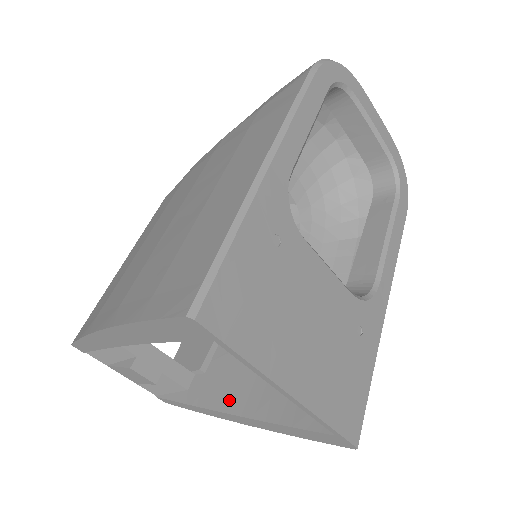
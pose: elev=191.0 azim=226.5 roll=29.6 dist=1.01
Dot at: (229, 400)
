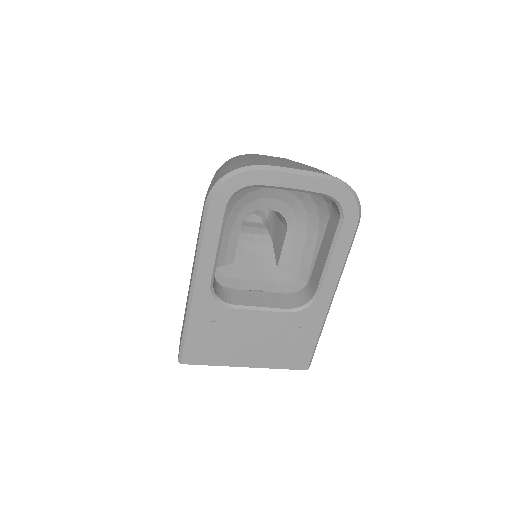
Dot at: occluded
